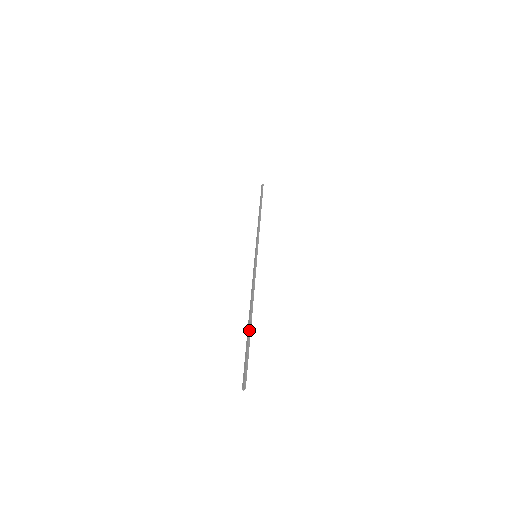
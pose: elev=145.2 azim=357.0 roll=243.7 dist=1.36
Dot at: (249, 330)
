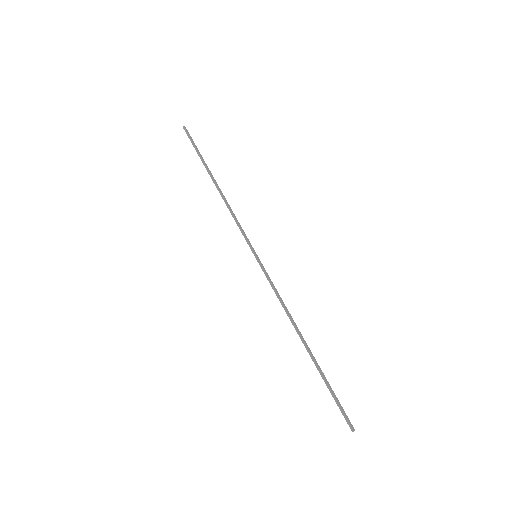
Dot at: (315, 365)
